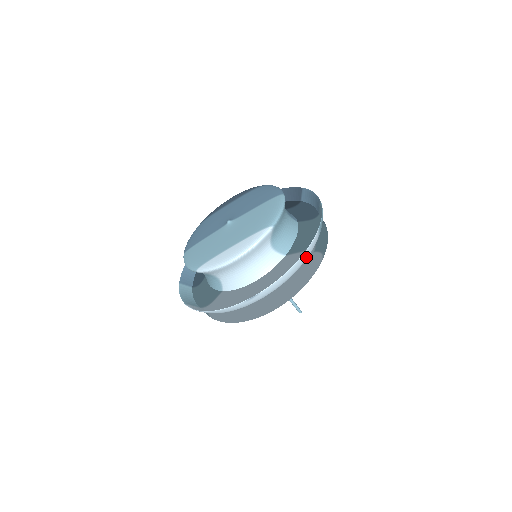
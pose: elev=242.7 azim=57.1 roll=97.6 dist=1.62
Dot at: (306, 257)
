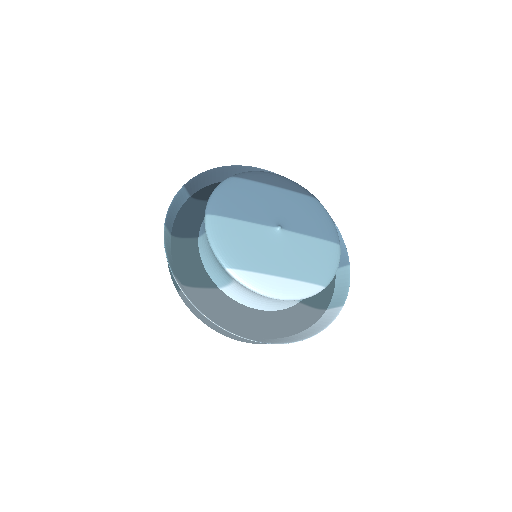
Dot at: (320, 326)
